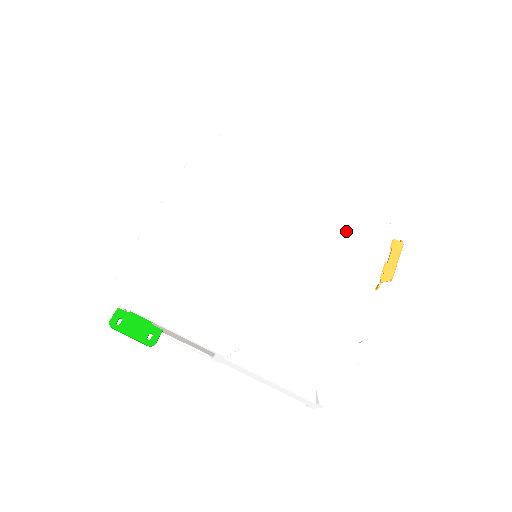
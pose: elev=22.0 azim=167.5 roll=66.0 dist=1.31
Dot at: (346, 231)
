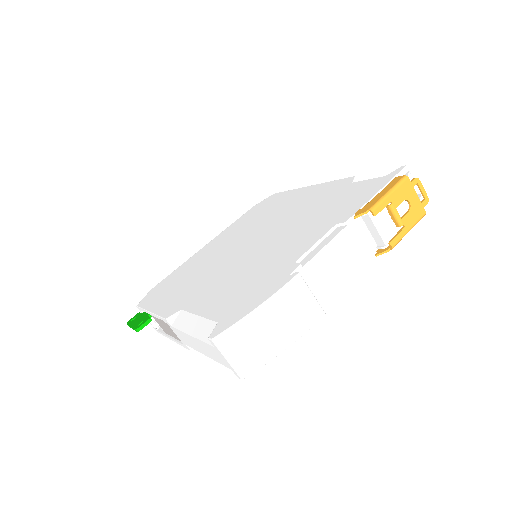
Dot at: (338, 197)
